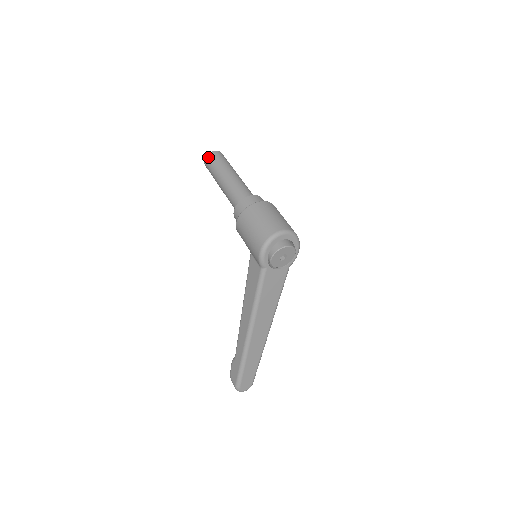
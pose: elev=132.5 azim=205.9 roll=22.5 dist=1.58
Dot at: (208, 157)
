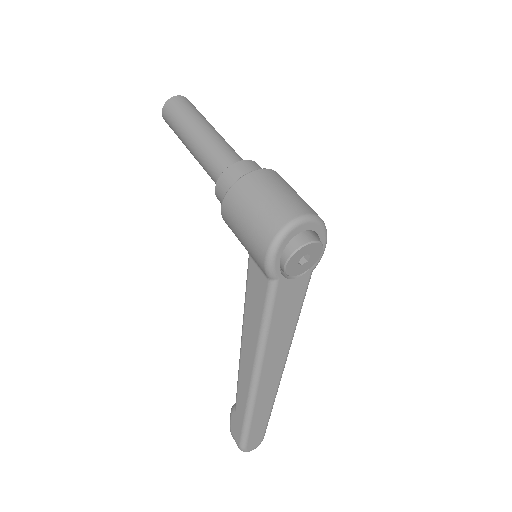
Dot at: (167, 106)
